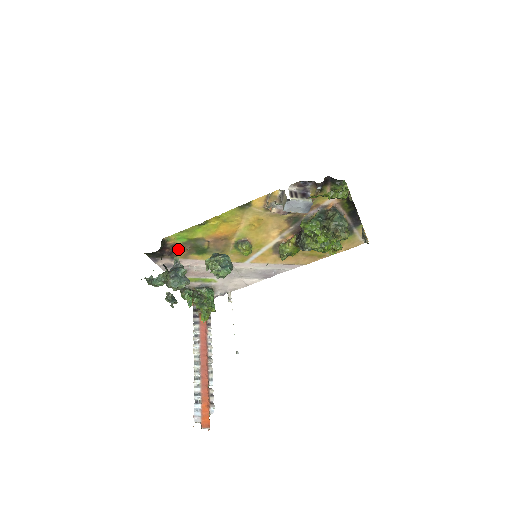
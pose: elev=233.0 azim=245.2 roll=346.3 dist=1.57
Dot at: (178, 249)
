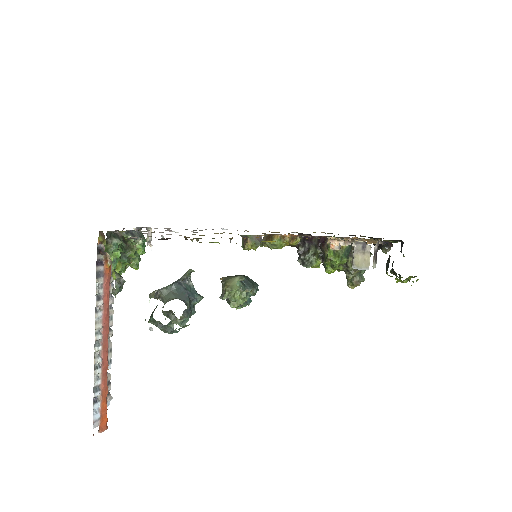
Dot at: occluded
